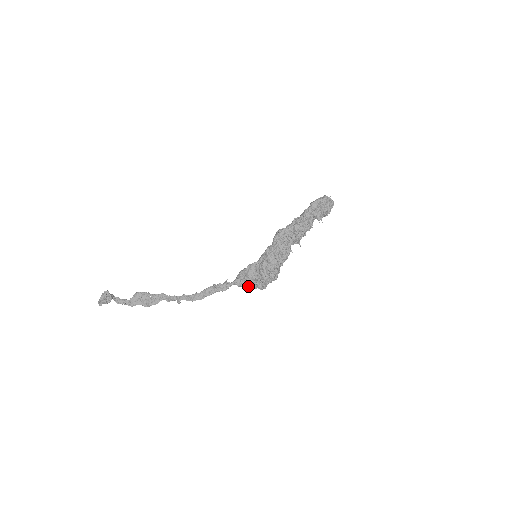
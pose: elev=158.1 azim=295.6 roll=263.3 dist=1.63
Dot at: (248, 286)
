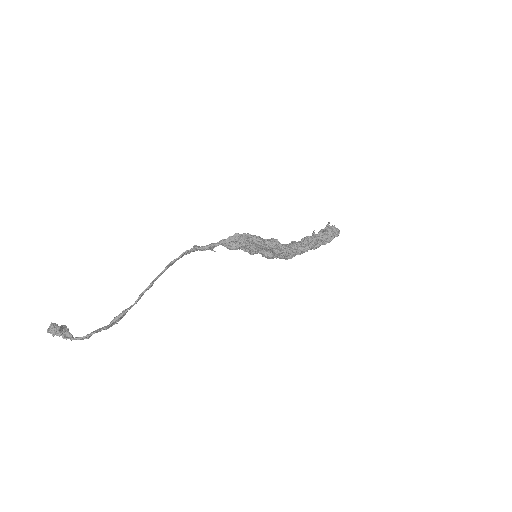
Dot at: (236, 234)
